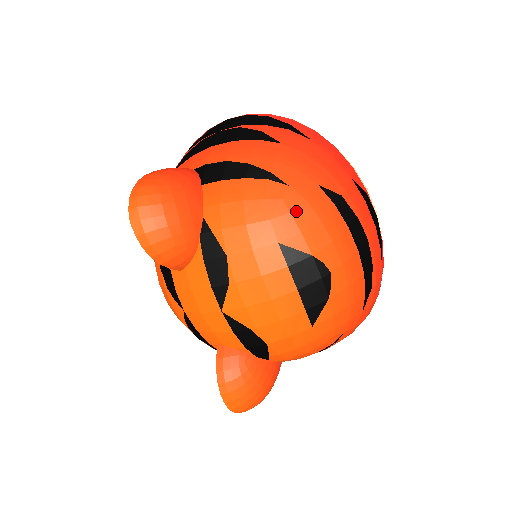
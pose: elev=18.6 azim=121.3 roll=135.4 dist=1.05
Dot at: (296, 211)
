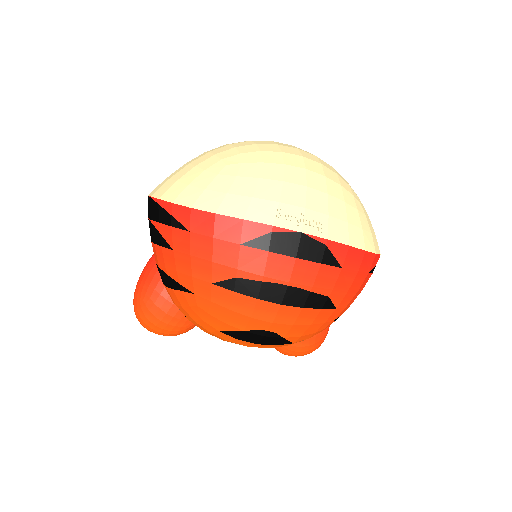
Dot at: (211, 311)
